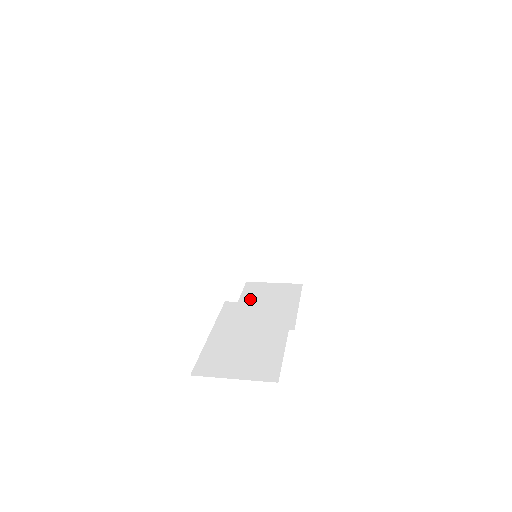
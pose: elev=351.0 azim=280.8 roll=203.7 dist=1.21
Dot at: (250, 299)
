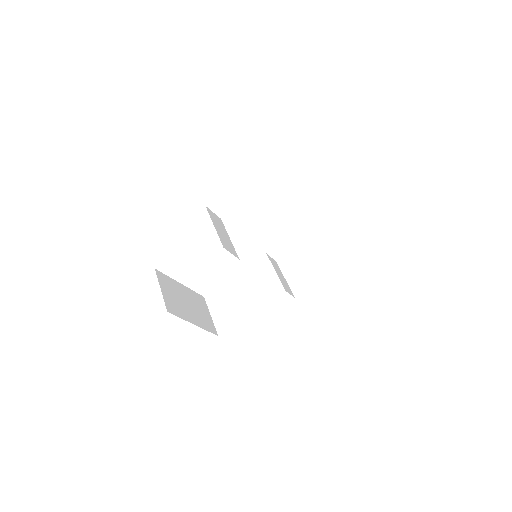
Dot at: (311, 246)
